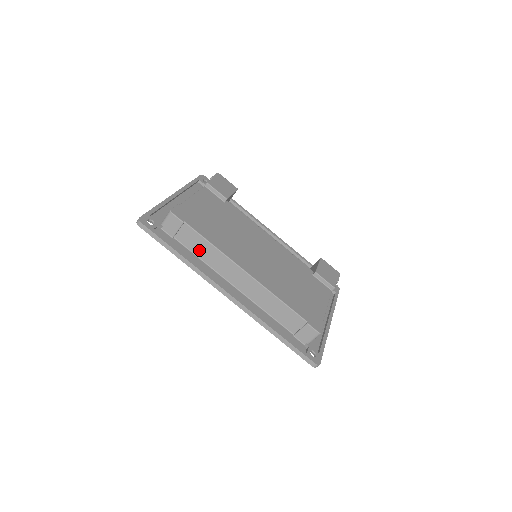
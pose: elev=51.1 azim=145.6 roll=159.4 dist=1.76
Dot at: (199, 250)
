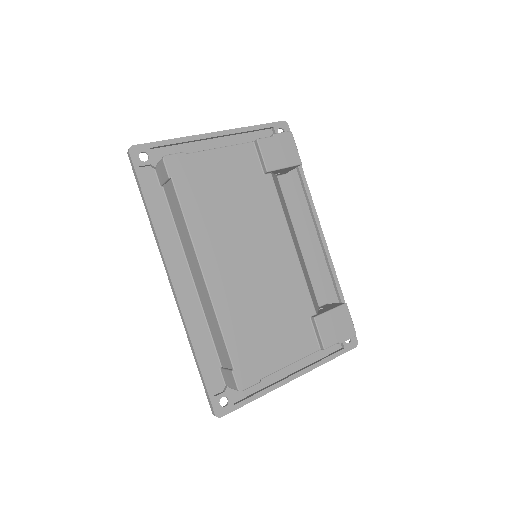
Dot at: (176, 216)
